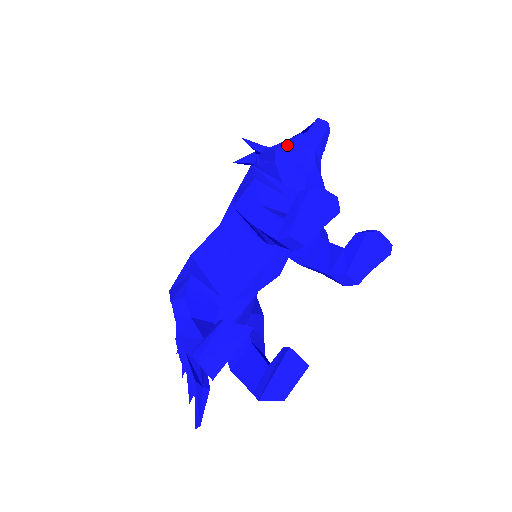
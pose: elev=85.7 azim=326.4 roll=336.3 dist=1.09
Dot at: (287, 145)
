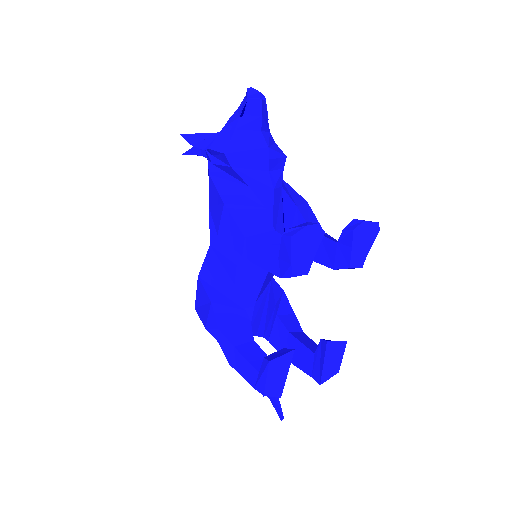
Dot at: (233, 139)
